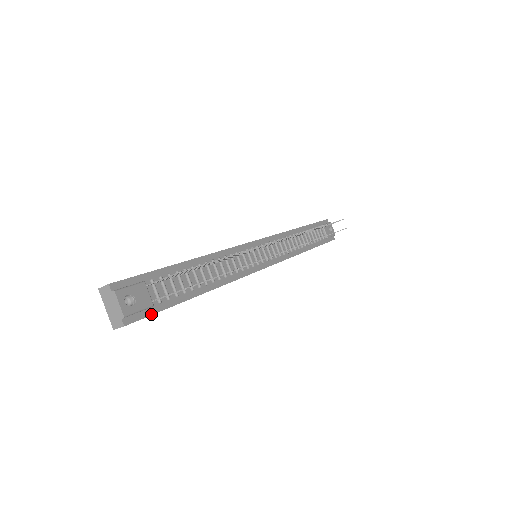
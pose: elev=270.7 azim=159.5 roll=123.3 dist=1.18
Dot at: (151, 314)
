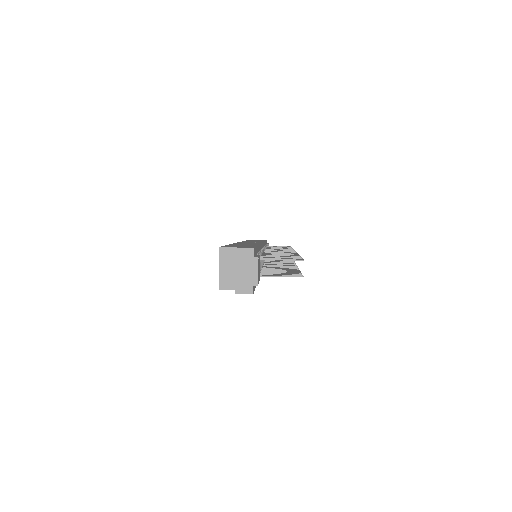
Dot at: occluded
